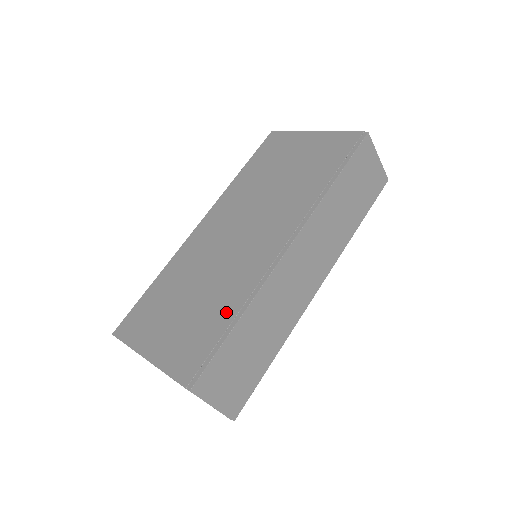
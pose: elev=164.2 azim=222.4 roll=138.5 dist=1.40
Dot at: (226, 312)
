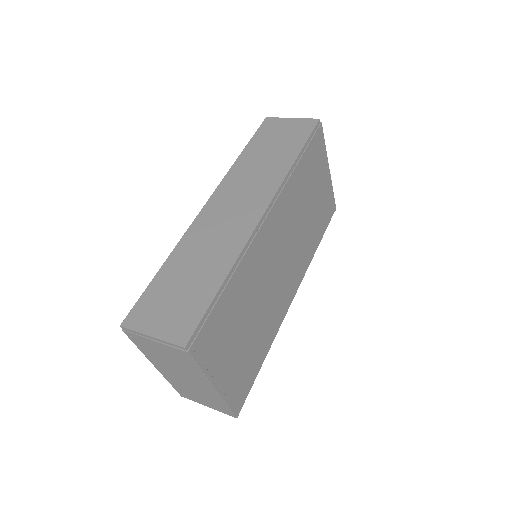
Dot at: occluded
